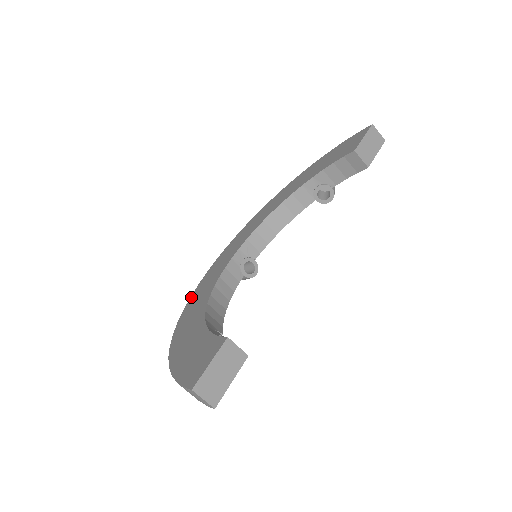
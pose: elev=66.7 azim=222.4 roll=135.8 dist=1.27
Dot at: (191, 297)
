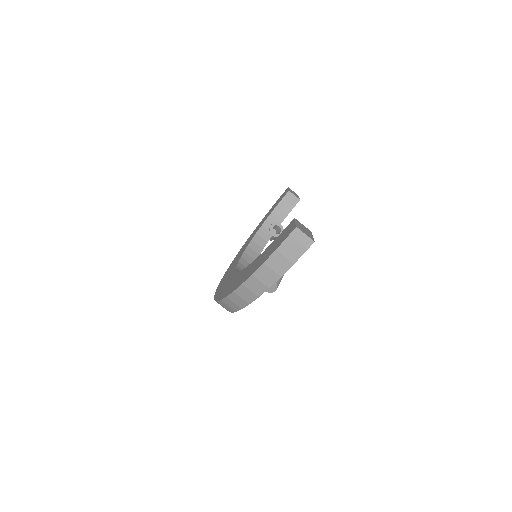
Dot at: (216, 299)
